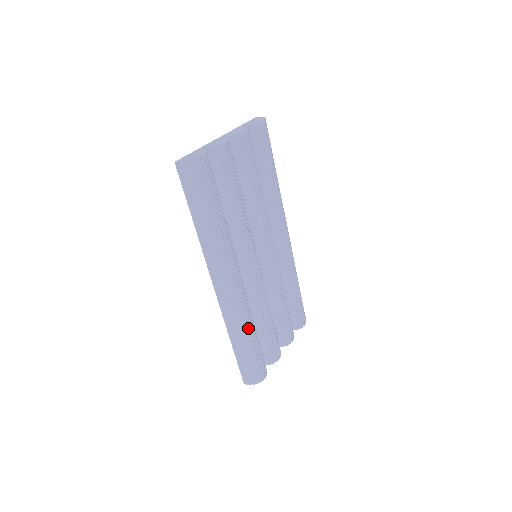
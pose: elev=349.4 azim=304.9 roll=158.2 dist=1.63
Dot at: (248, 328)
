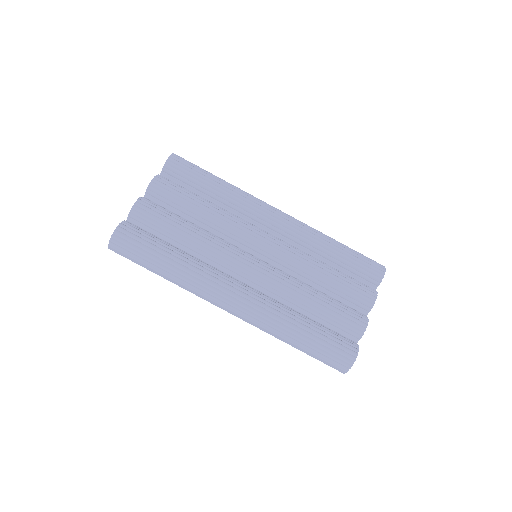
Dot at: (287, 322)
